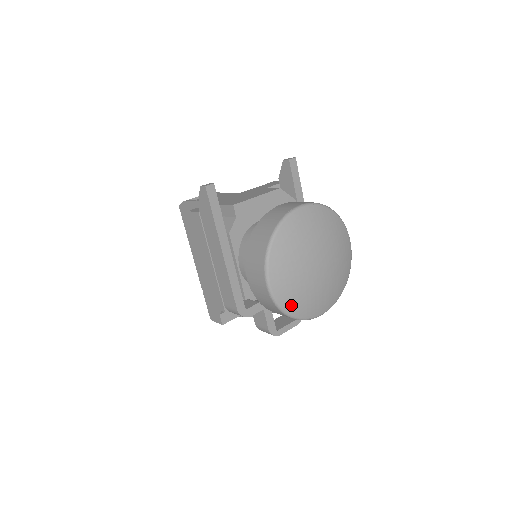
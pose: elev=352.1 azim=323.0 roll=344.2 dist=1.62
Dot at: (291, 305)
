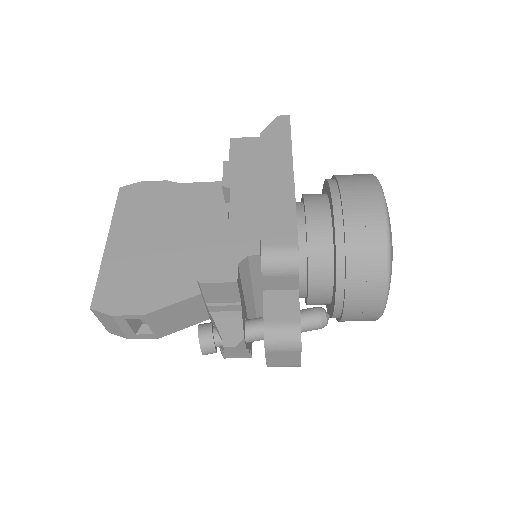
Dot at: (391, 246)
